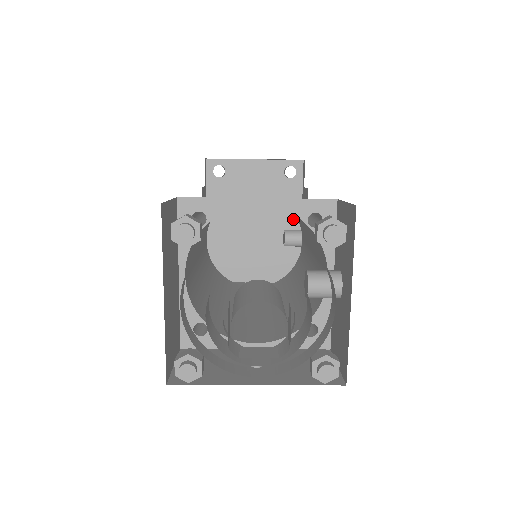
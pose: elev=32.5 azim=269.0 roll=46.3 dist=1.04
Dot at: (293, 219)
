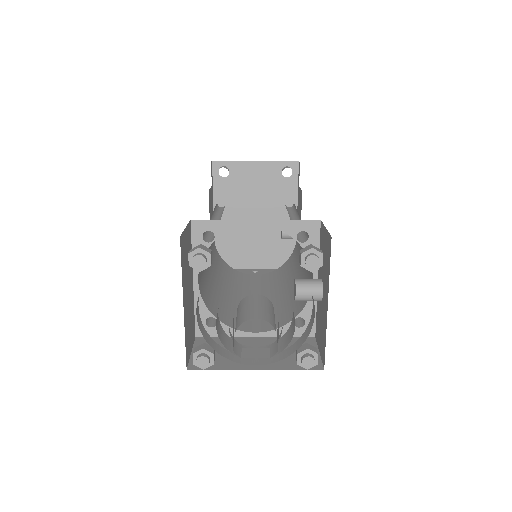
Dot at: occluded
